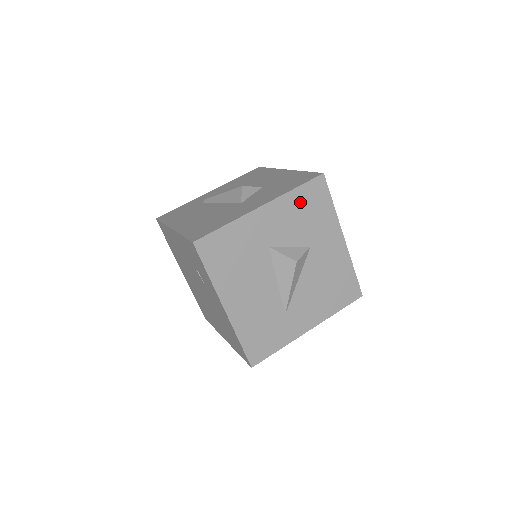
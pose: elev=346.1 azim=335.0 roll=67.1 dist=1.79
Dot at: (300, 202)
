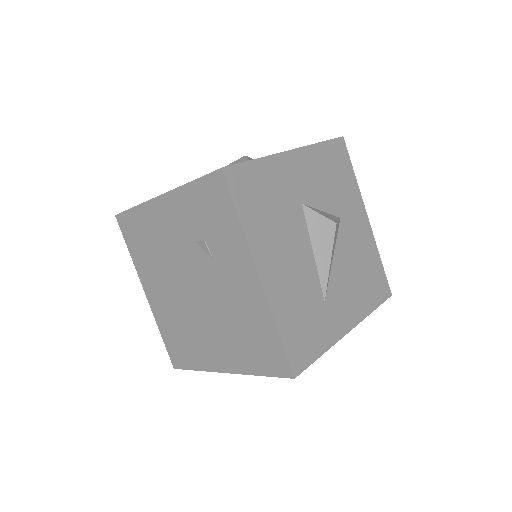
Dot at: (326, 160)
